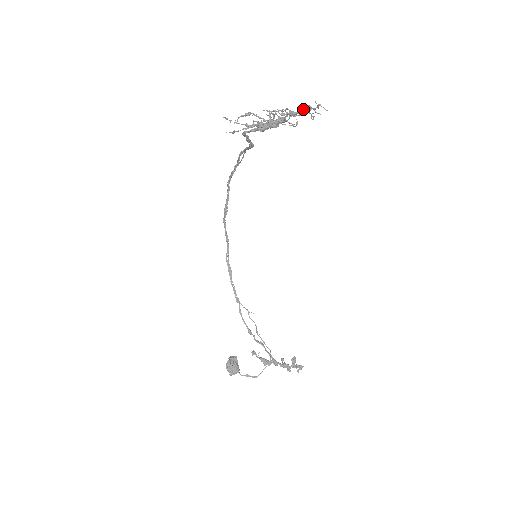
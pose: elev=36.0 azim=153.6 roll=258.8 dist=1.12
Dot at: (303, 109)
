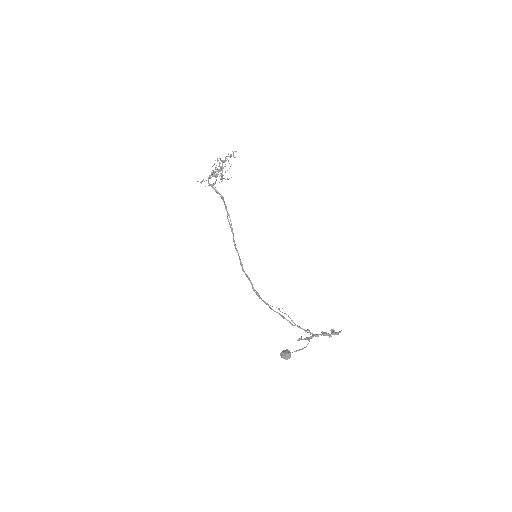
Dot at: occluded
